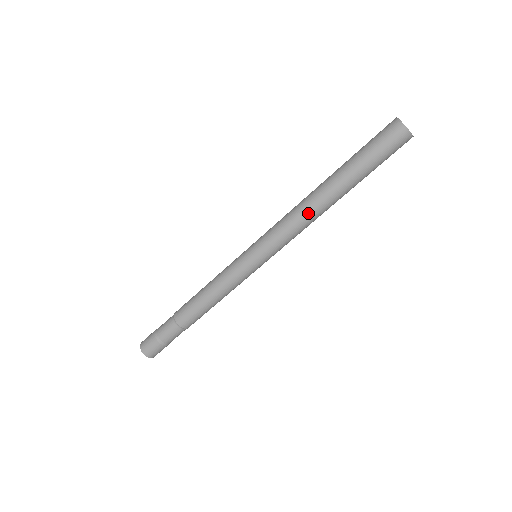
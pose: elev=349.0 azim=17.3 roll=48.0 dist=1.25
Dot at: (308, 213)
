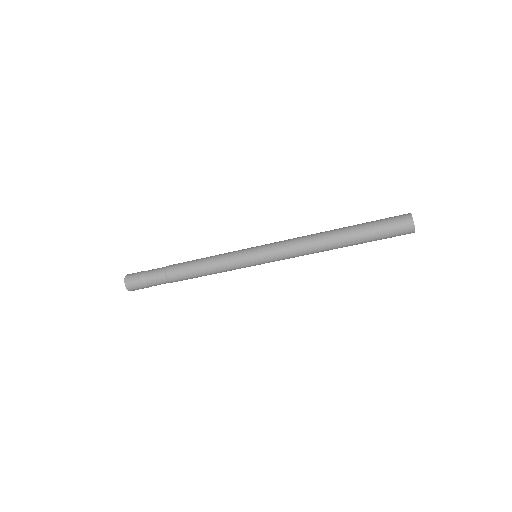
Dot at: (312, 243)
